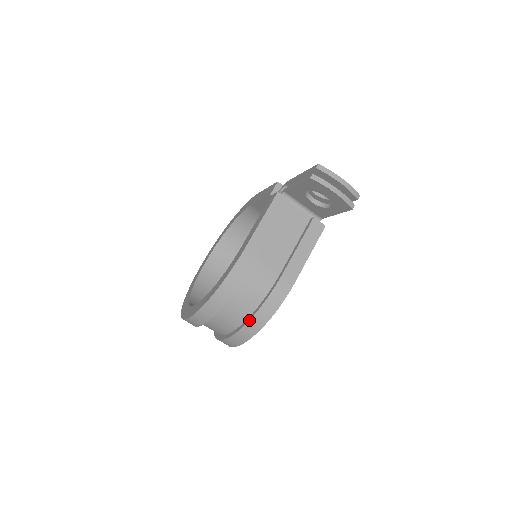
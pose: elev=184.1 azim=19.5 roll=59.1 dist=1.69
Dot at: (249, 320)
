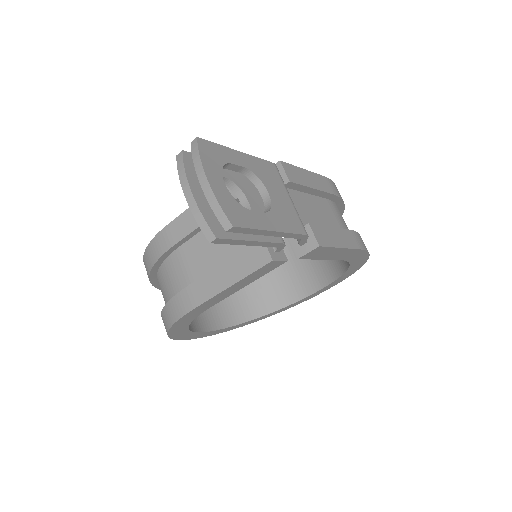
Dot at: (161, 315)
